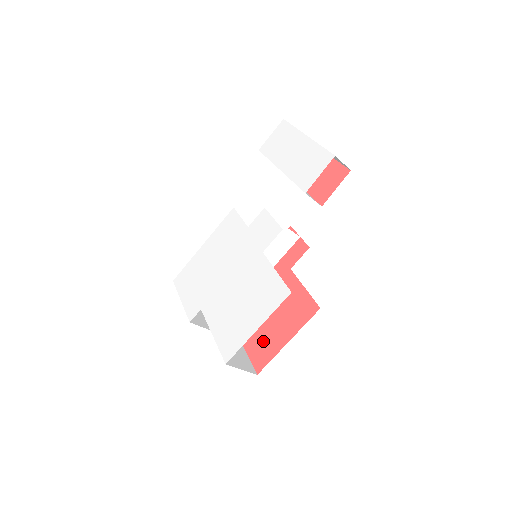
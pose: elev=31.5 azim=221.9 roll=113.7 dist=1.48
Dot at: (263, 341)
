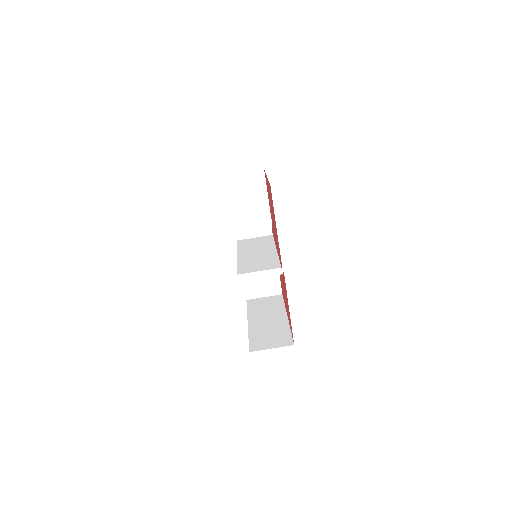
Dot at: (272, 206)
